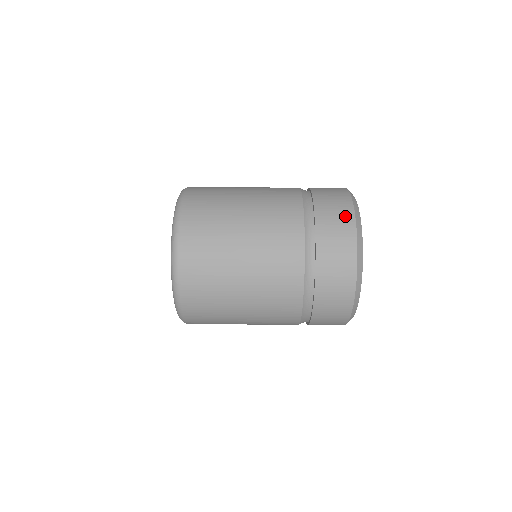
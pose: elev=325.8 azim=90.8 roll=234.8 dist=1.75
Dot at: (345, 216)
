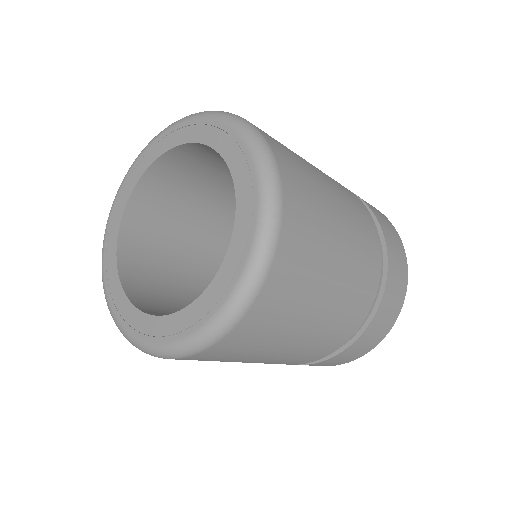
Dot at: occluded
